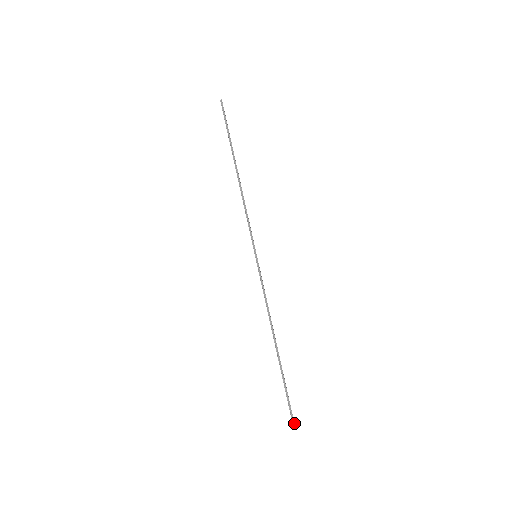
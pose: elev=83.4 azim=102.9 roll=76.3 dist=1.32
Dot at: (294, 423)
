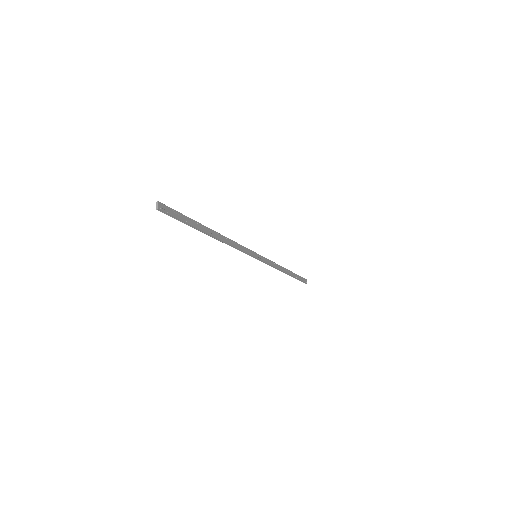
Dot at: (306, 282)
